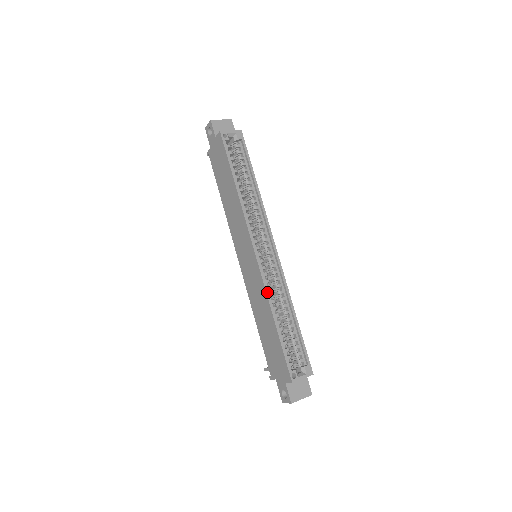
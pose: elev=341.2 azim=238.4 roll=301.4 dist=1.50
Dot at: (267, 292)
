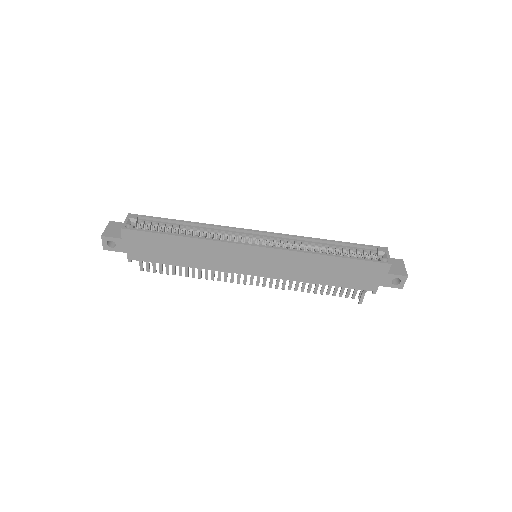
Dot at: (300, 251)
